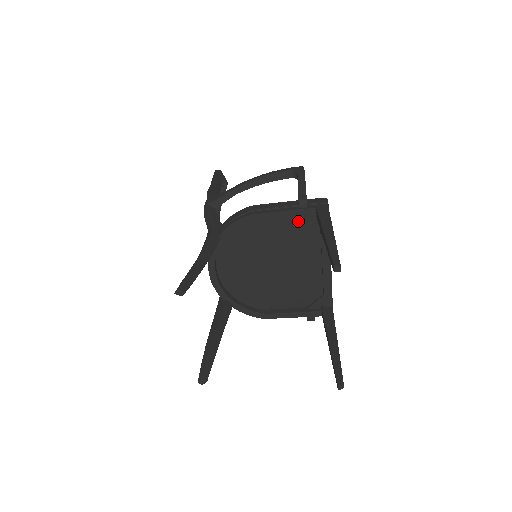
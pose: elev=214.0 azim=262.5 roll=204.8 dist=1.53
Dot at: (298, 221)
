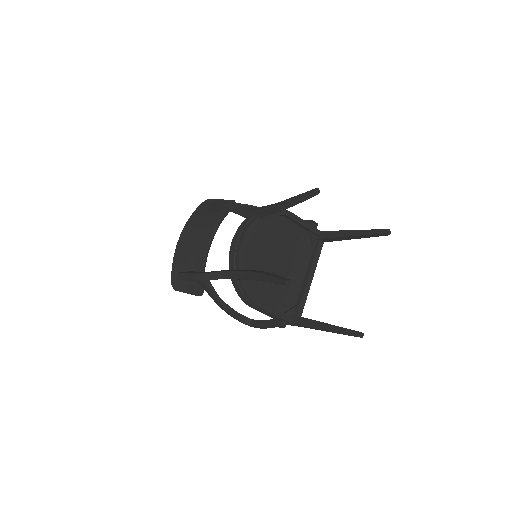
Dot at: (305, 236)
